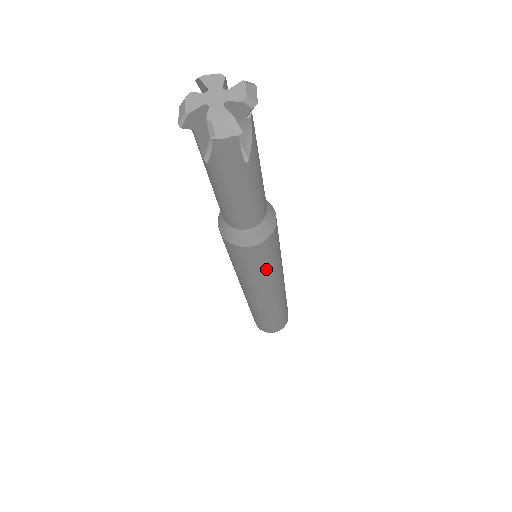
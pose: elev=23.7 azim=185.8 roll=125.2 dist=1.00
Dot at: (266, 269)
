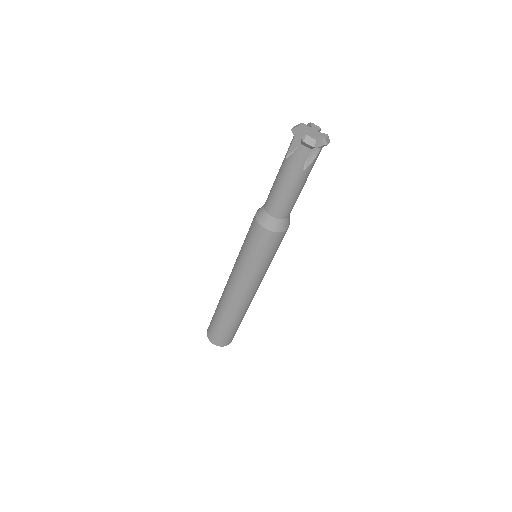
Dot at: (259, 260)
